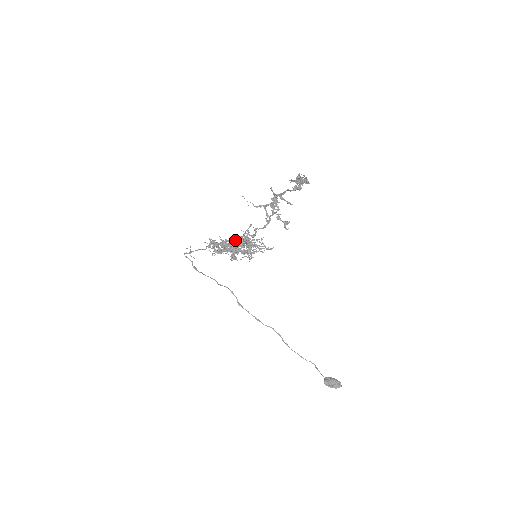
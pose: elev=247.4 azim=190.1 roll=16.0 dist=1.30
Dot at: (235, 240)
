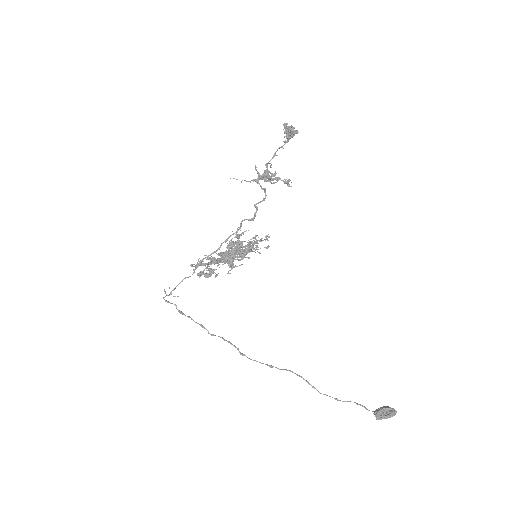
Dot at: (225, 251)
